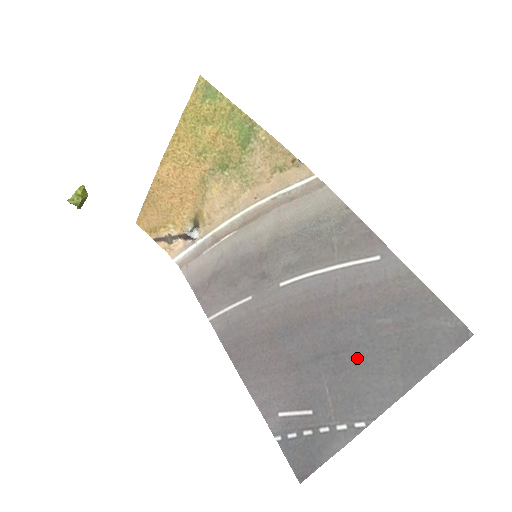
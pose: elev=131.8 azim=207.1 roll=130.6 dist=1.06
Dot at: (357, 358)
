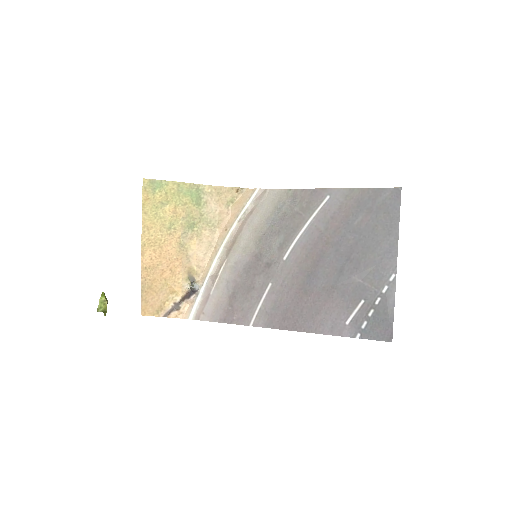
Dot at: (361, 249)
